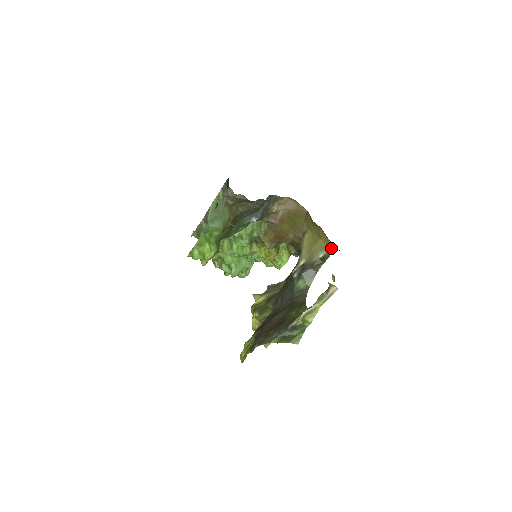
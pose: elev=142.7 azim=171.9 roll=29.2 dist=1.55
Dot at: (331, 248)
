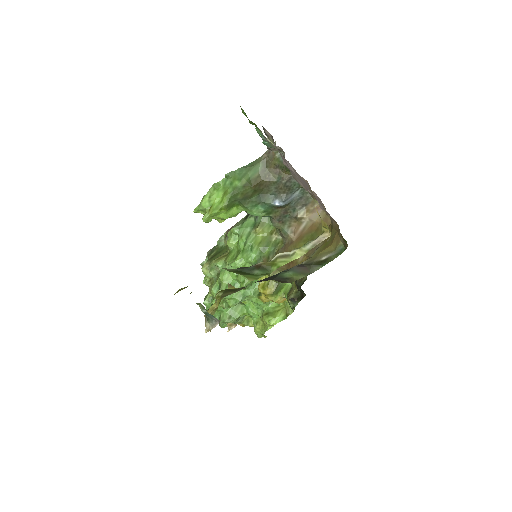
Dot at: (339, 251)
